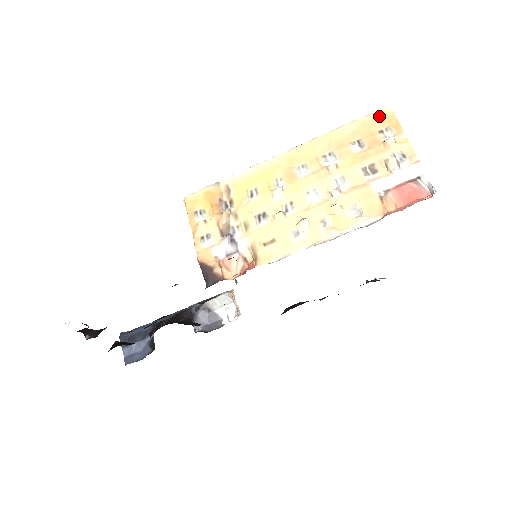
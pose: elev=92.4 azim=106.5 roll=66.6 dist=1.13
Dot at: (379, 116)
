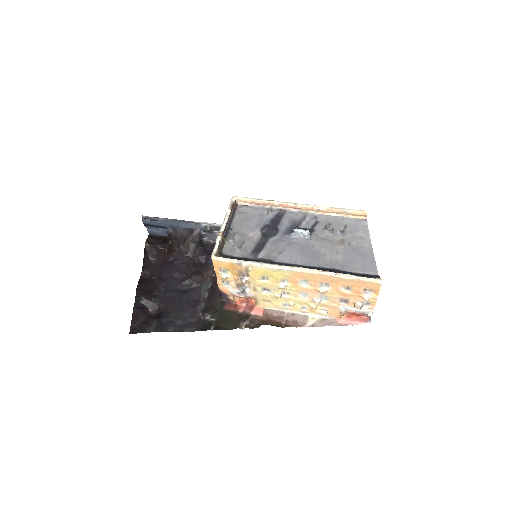
Dot at: (370, 284)
